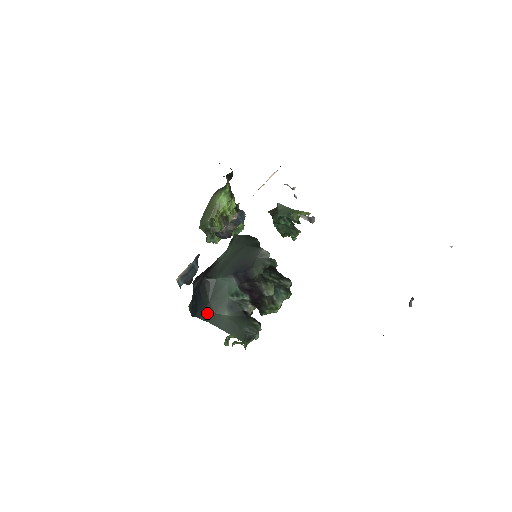
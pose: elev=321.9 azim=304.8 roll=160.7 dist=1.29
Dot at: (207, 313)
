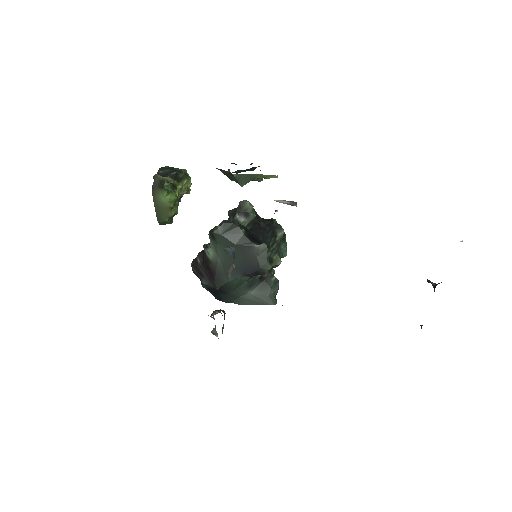
Dot at: (232, 299)
